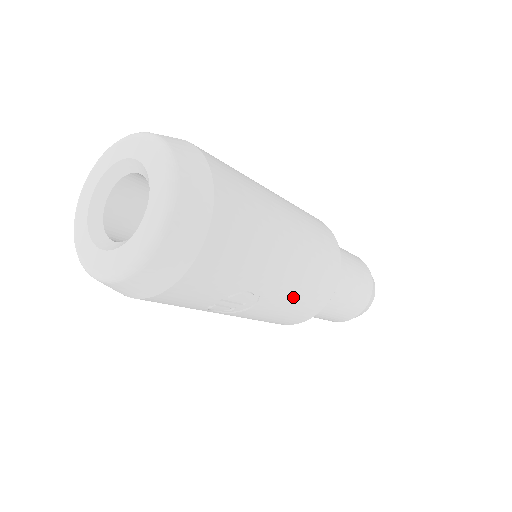
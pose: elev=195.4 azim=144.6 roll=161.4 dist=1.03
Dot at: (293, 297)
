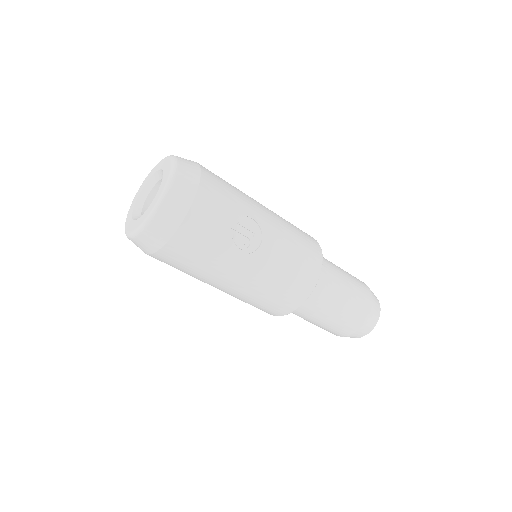
Dot at: (288, 239)
